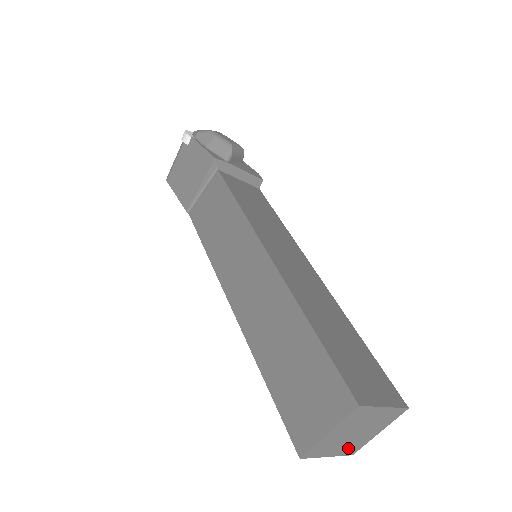
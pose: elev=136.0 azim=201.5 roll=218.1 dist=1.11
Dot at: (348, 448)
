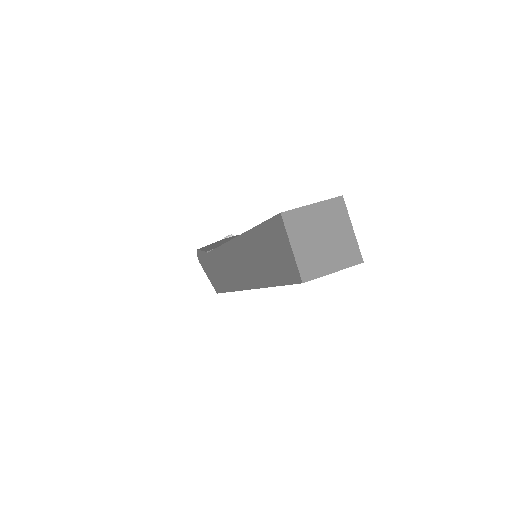
Dot at: (307, 260)
